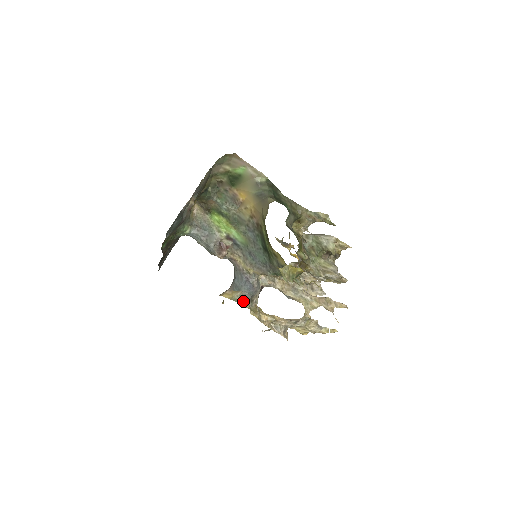
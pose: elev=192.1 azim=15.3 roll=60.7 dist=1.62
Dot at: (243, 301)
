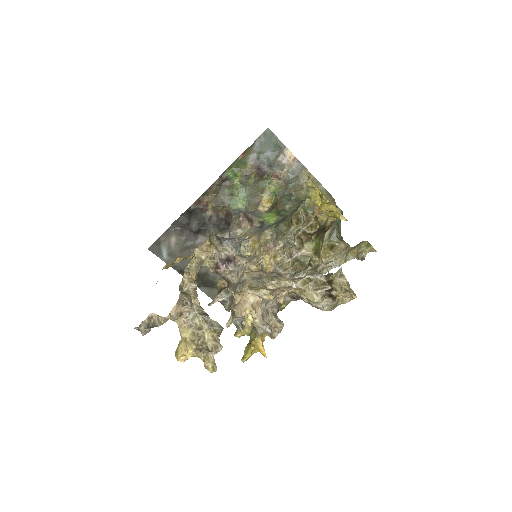
Dot at: (212, 232)
